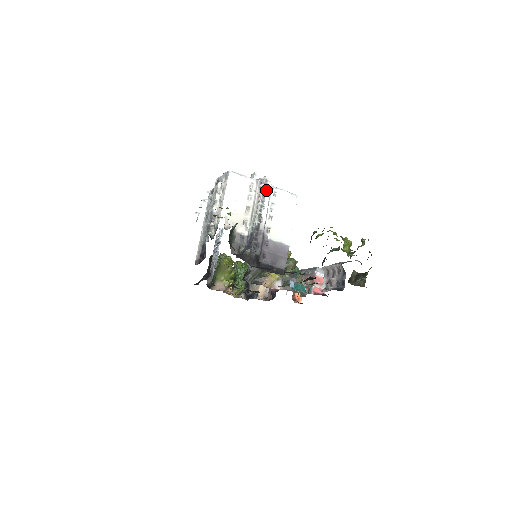
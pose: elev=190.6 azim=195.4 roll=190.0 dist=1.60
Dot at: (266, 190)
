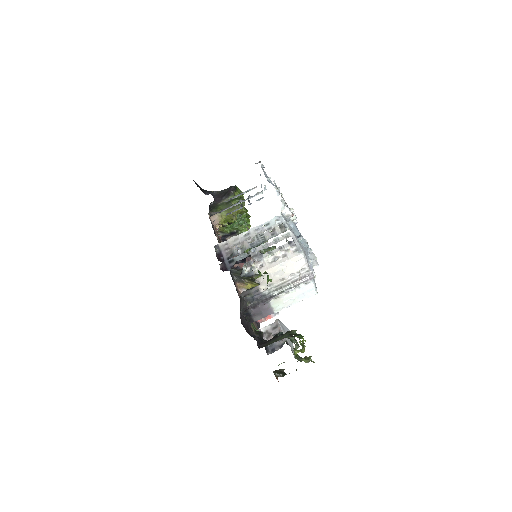
Dot at: occluded
